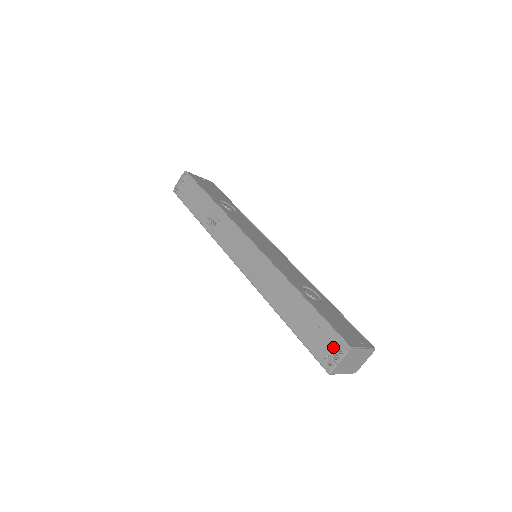
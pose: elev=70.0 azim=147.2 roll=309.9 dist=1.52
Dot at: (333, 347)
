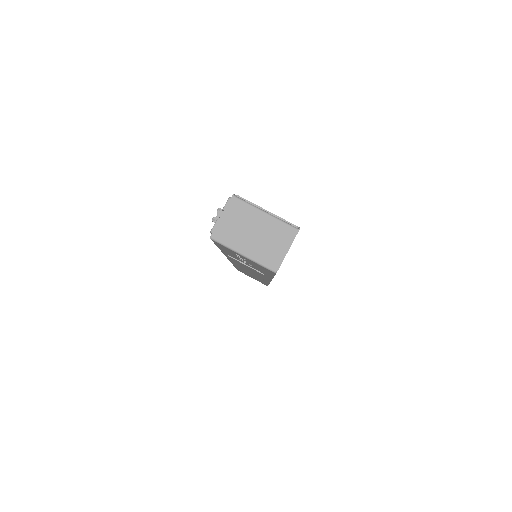
Dot at: occluded
